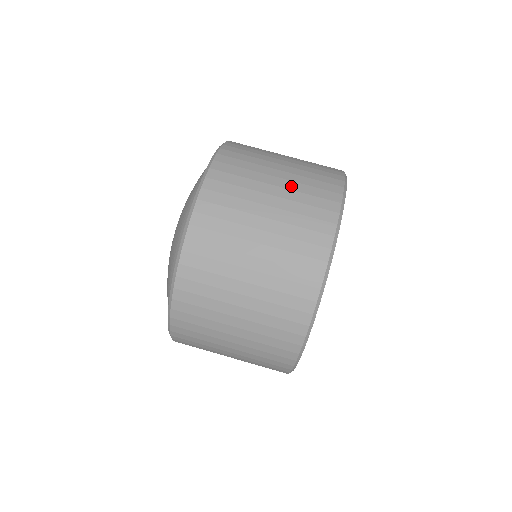
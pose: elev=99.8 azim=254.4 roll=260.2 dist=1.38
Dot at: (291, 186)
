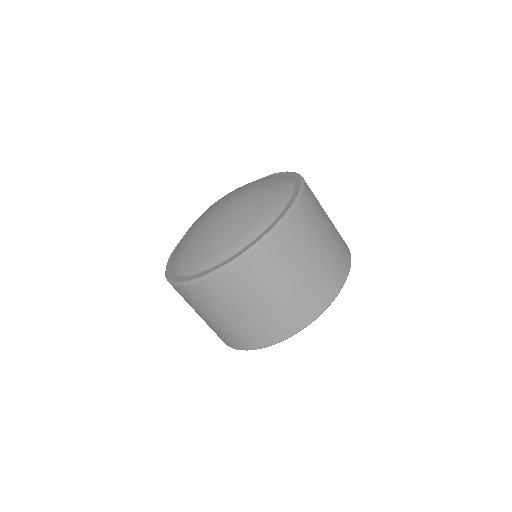
Dot at: (267, 312)
